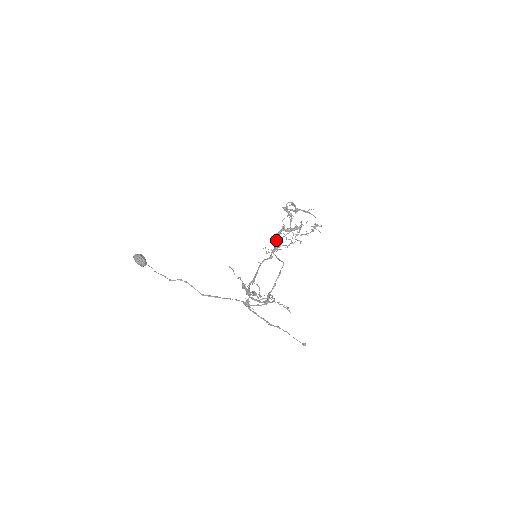
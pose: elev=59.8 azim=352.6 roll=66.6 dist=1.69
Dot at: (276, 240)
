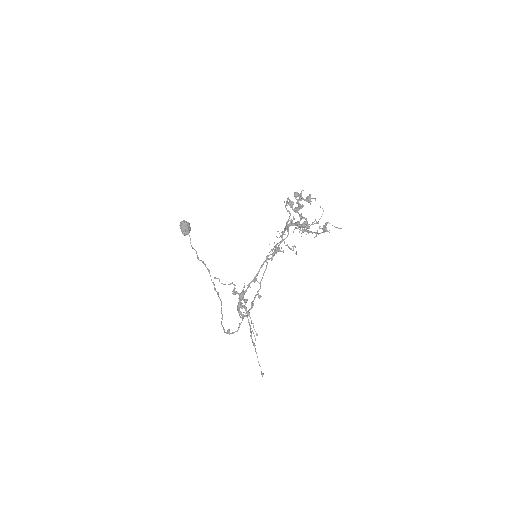
Dot at: (282, 236)
